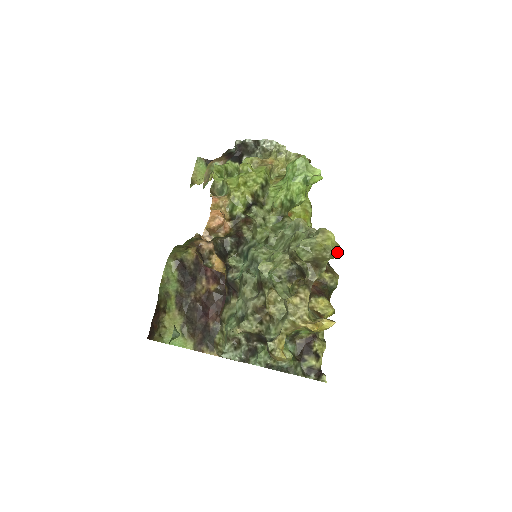
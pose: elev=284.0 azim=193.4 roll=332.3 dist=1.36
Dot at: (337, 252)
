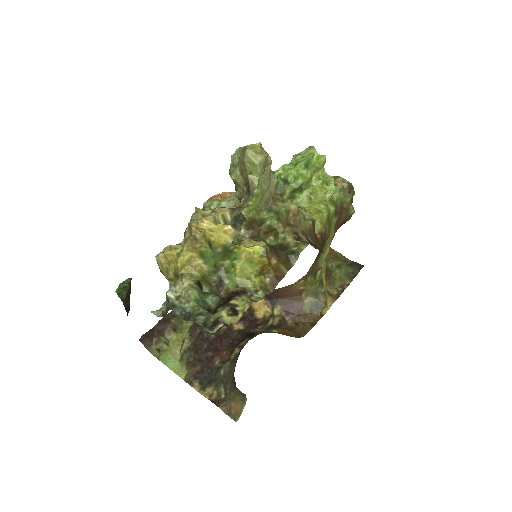
Dot at: (258, 157)
